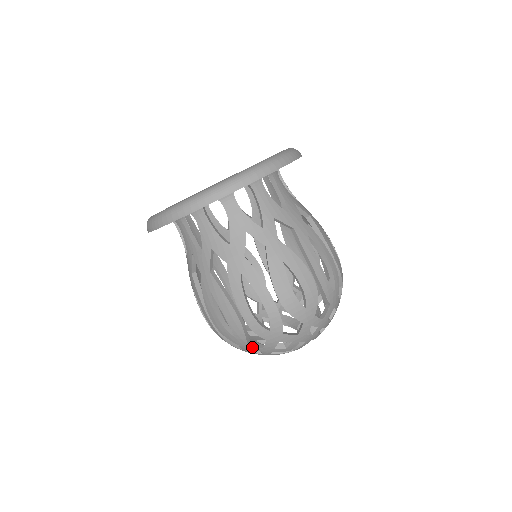
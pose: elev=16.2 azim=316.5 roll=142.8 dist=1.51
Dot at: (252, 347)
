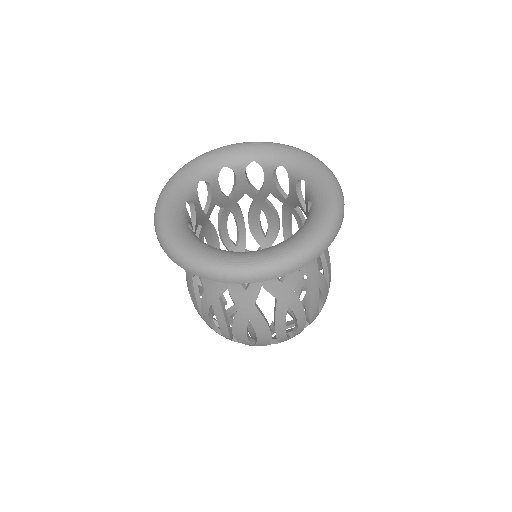
Dot at: occluded
